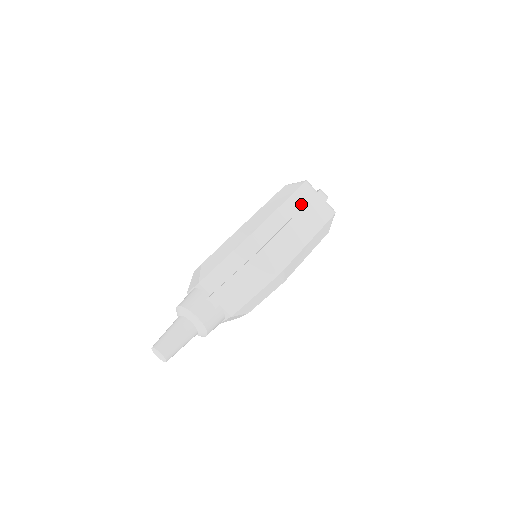
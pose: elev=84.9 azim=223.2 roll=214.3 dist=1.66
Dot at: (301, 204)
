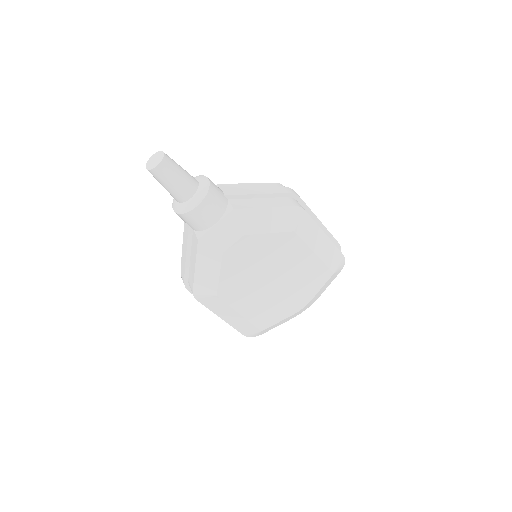
Dot at: occluded
